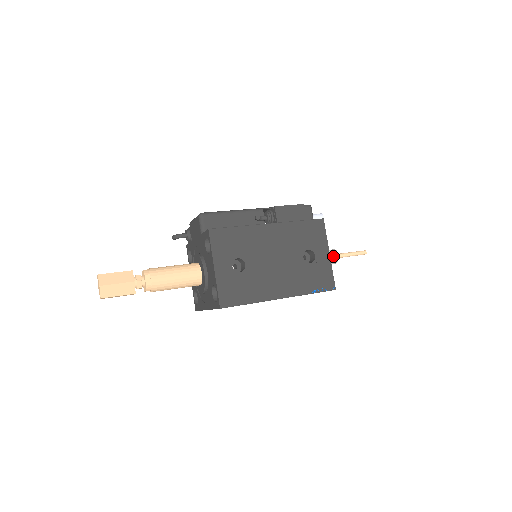
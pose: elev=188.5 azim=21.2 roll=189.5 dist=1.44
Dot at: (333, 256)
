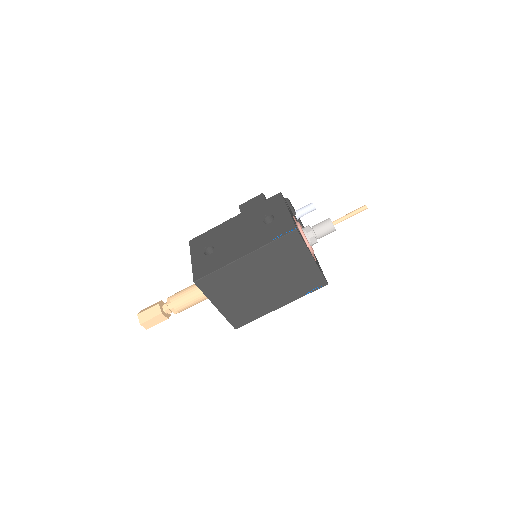
Dot at: (324, 222)
